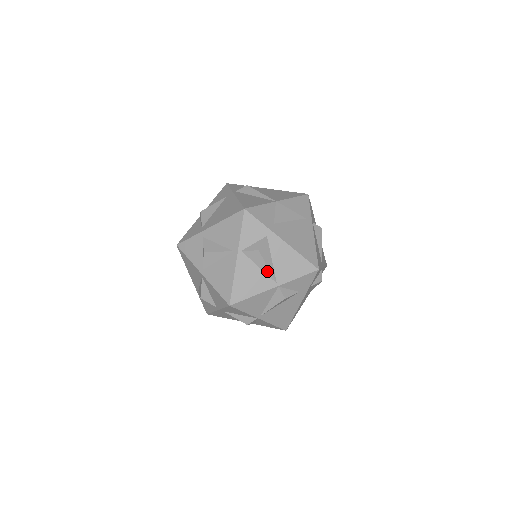
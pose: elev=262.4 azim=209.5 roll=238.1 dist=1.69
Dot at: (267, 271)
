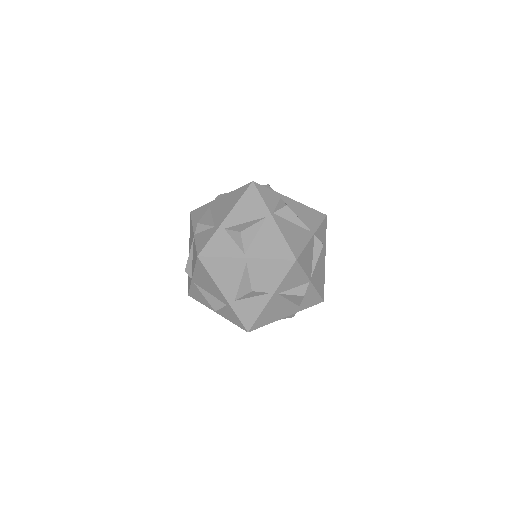
Dot at: (300, 223)
